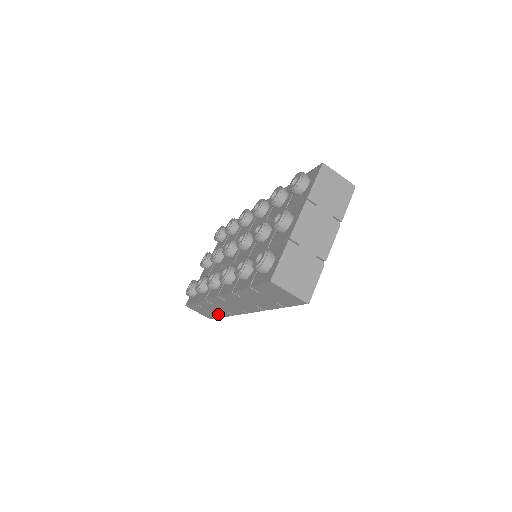
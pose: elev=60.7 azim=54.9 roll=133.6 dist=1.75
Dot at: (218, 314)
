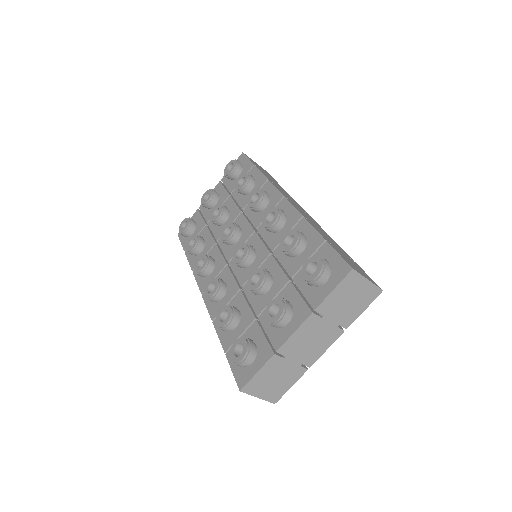
Dot at: occluded
